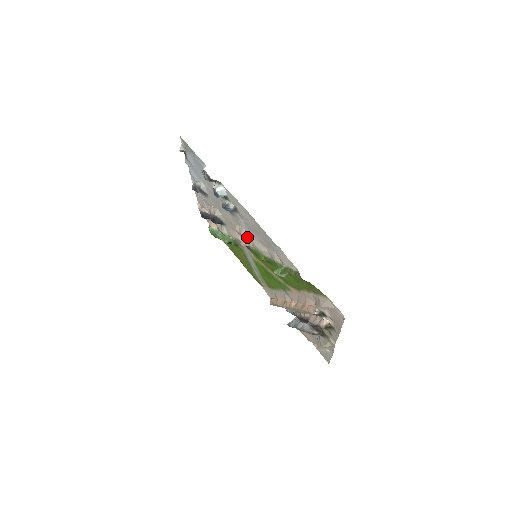
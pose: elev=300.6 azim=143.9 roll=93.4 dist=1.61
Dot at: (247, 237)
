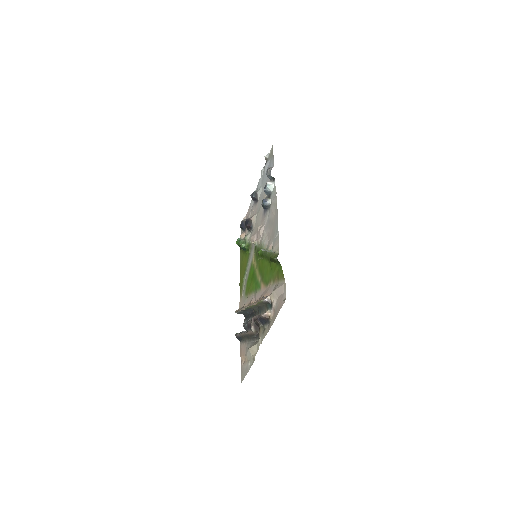
Dot at: (261, 235)
